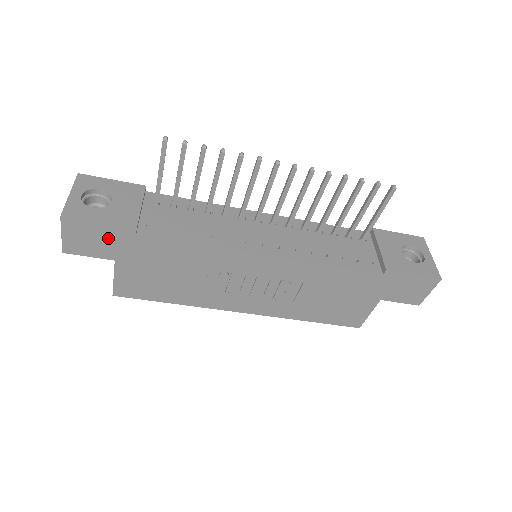
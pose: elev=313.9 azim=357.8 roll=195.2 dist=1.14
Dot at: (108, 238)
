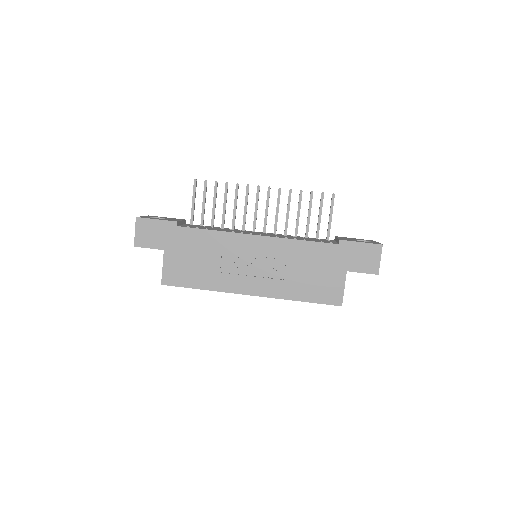
Dot at: (161, 231)
